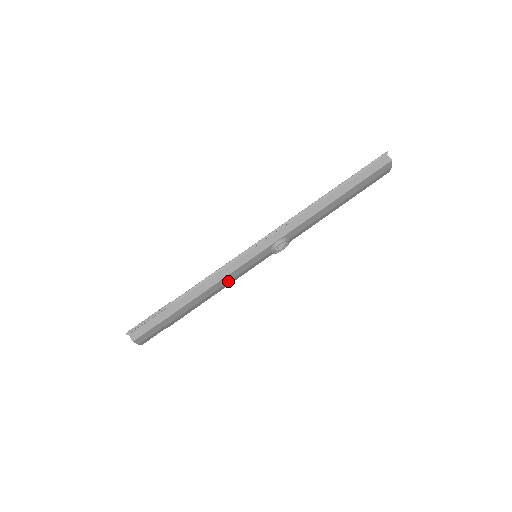
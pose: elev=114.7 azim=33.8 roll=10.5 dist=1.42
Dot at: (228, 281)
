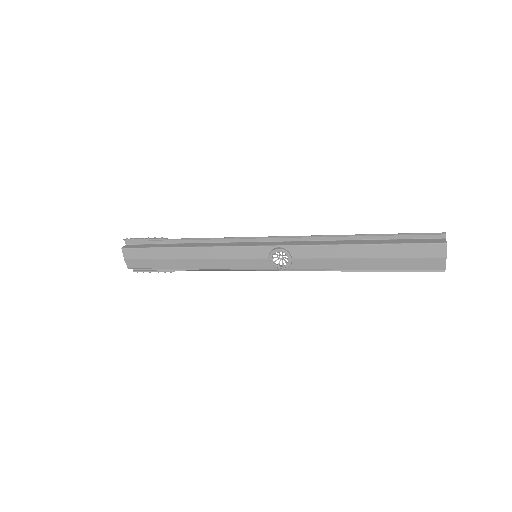
Dot at: (218, 258)
